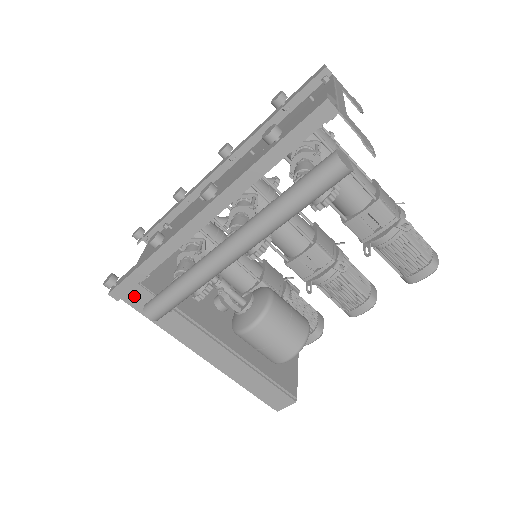
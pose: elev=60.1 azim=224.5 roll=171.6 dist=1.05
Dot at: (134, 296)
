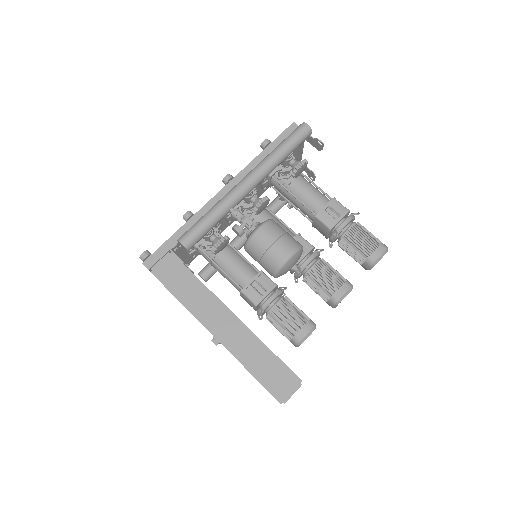
Dot at: (163, 265)
